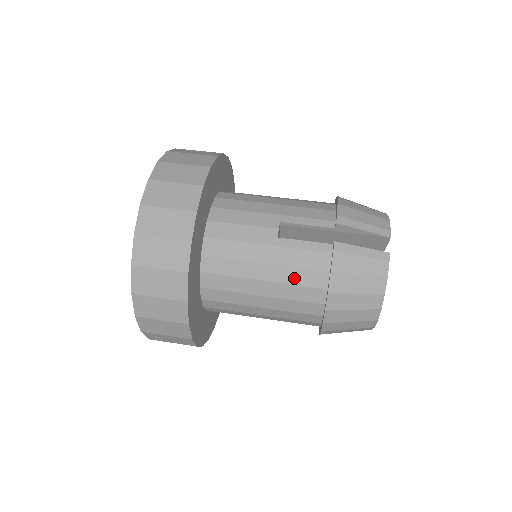
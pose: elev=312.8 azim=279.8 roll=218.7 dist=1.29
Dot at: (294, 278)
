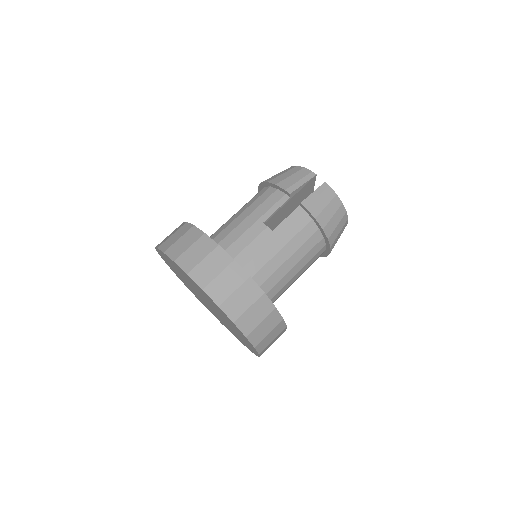
Dot at: (300, 241)
